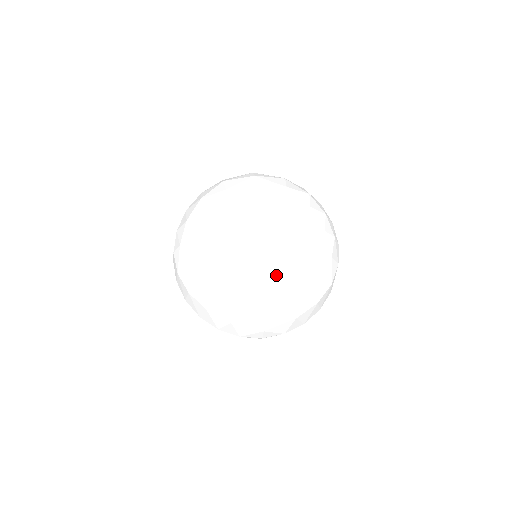
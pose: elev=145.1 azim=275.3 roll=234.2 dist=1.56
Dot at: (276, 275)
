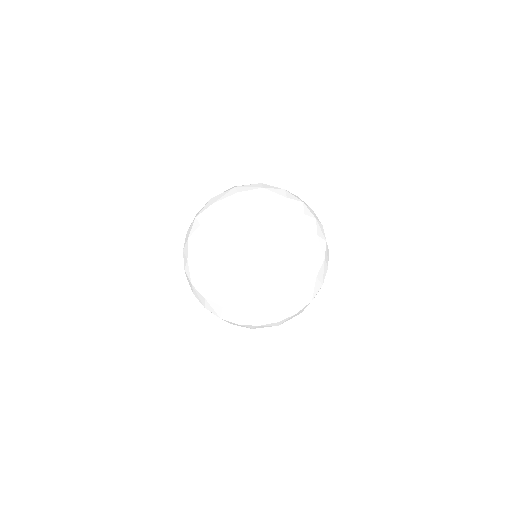
Dot at: (271, 258)
